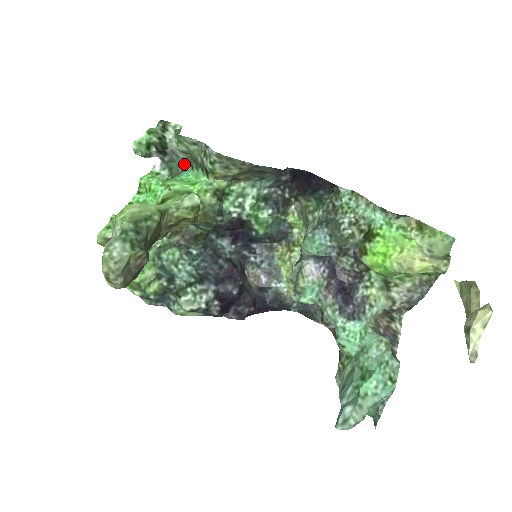
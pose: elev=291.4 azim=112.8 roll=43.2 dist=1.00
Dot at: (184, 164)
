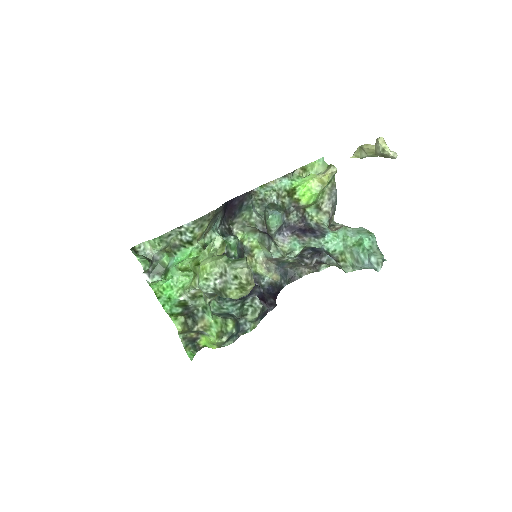
Dot at: (163, 262)
